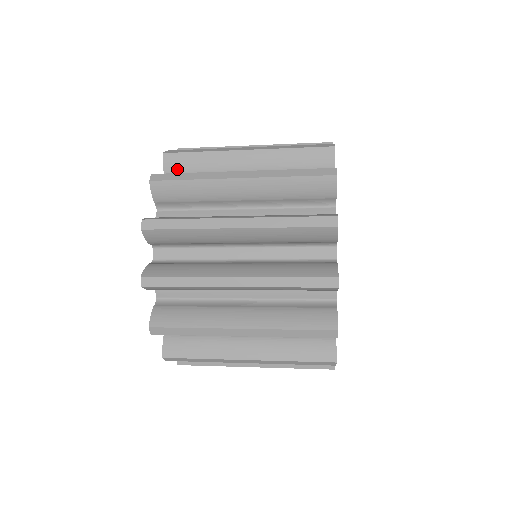
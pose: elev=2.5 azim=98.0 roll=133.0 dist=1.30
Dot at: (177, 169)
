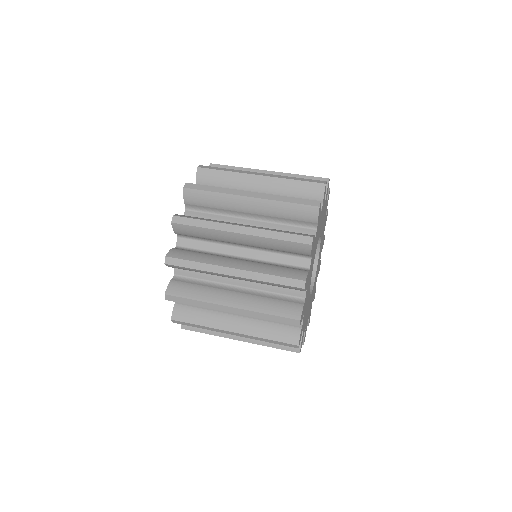
Dot at: (194, 201)
